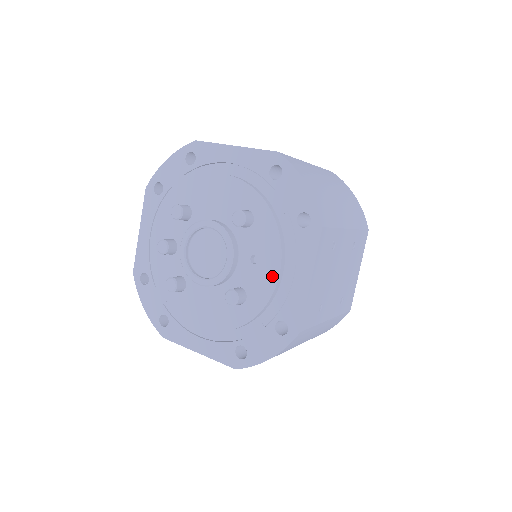
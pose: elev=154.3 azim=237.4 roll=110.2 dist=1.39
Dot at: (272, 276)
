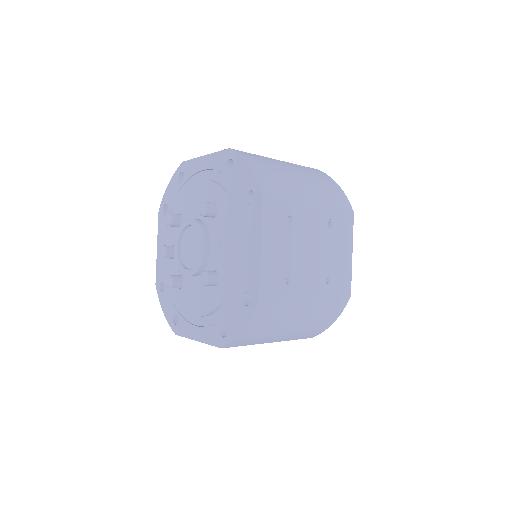
Dot at: (233, 252)
